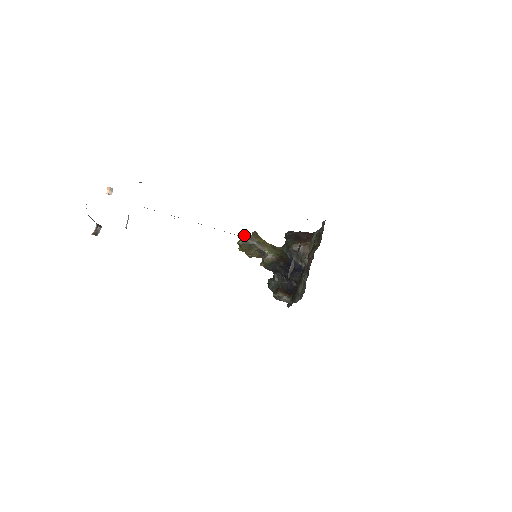
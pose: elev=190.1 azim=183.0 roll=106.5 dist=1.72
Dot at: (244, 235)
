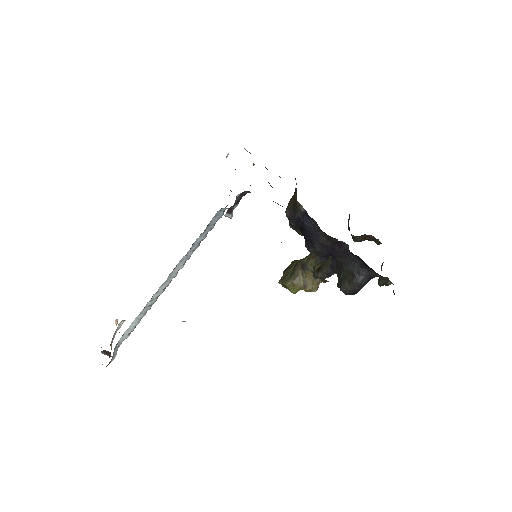
Dot at: occluded
